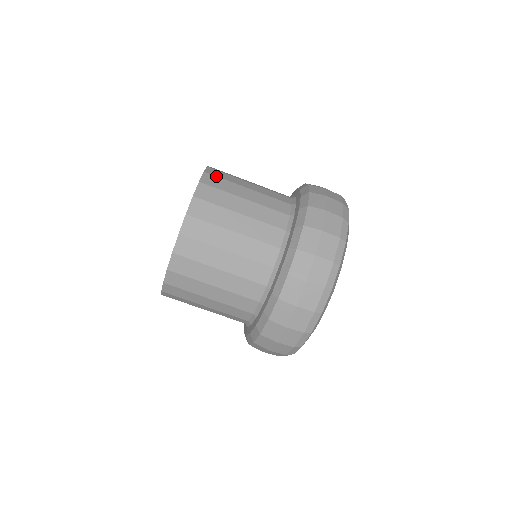
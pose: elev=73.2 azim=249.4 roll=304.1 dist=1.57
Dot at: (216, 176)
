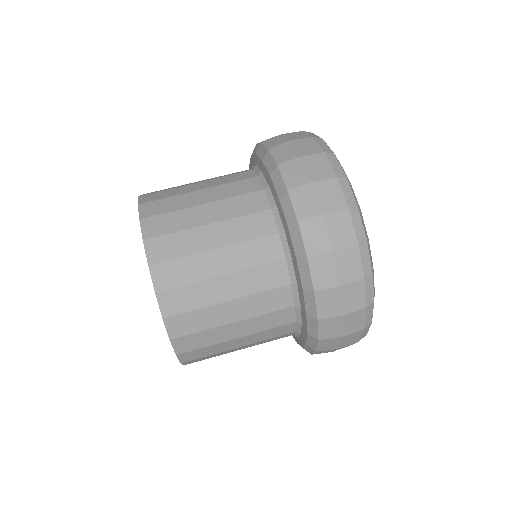
Dot at: (156, 191)
